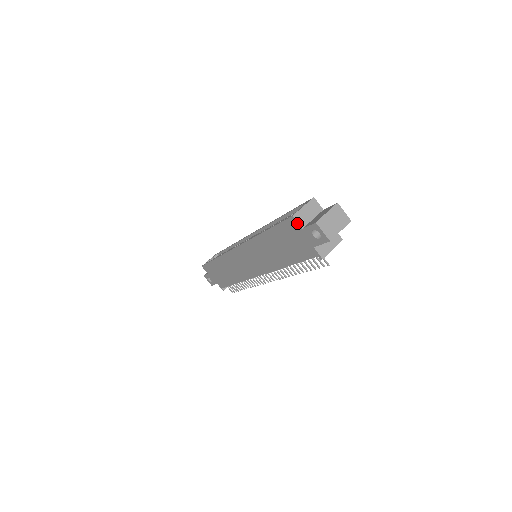
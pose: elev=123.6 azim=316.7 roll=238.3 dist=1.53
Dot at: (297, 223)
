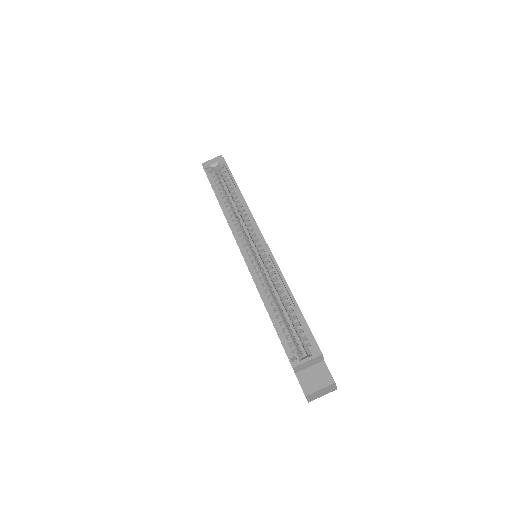
Dot at: occluded
